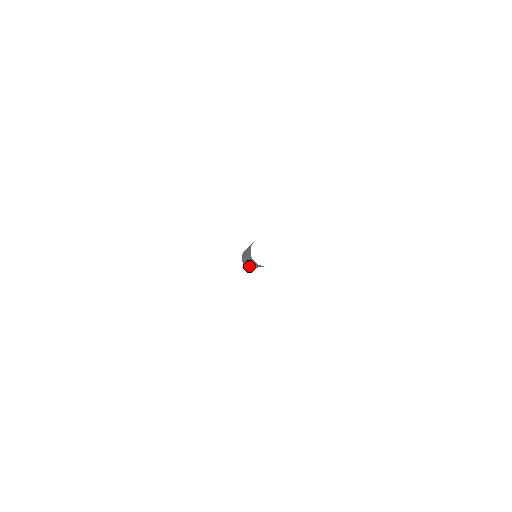
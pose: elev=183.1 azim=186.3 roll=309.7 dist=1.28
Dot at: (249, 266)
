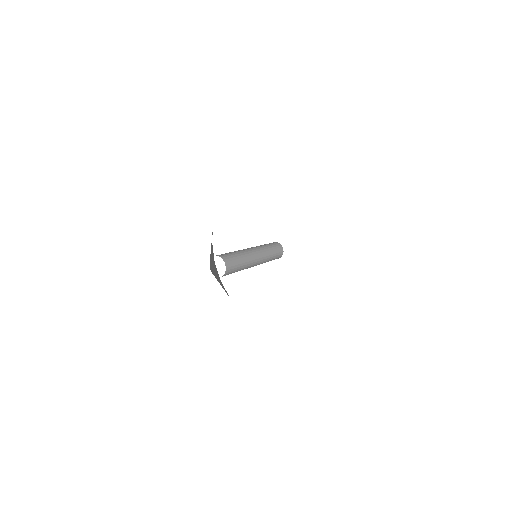
Dot at: occluded
